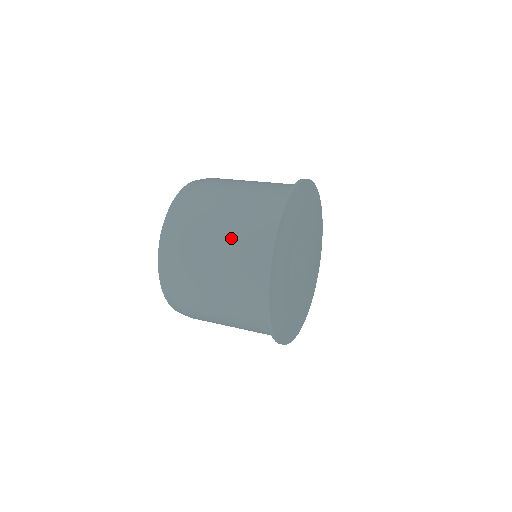
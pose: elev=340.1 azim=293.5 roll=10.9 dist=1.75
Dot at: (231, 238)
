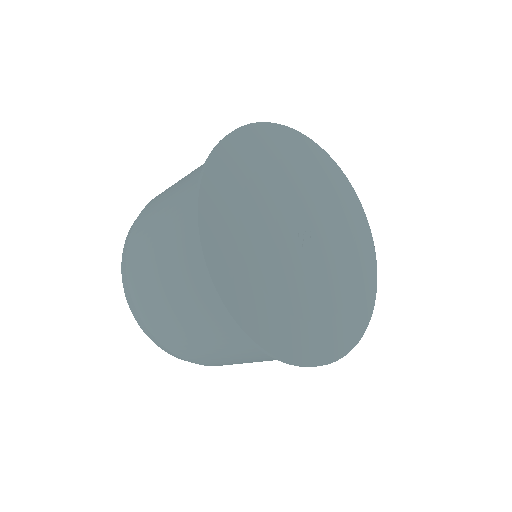
Dot at: occluded
